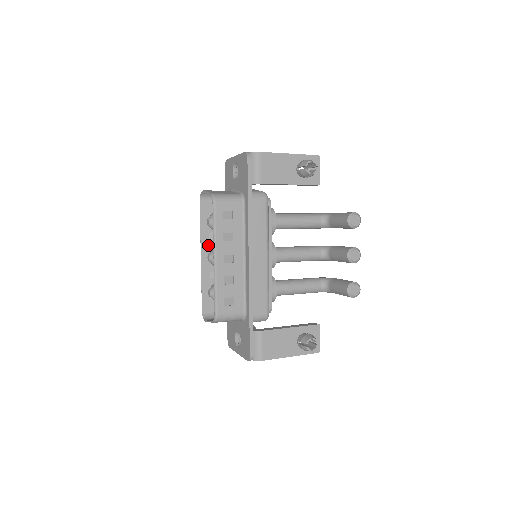
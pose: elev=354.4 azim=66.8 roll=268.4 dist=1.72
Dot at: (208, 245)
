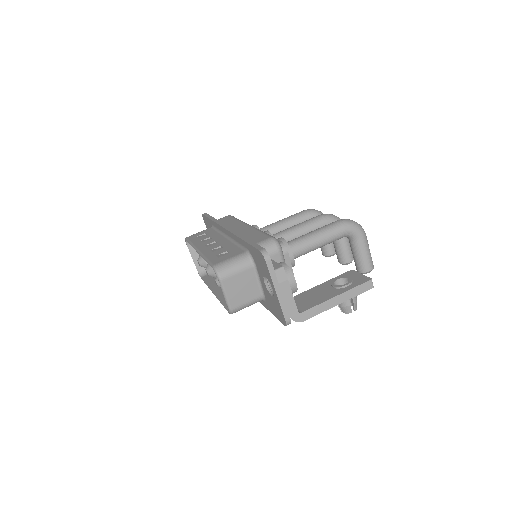
Dot at: occluded
